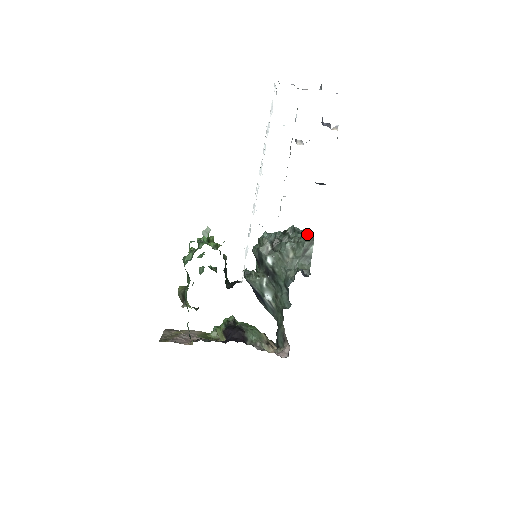
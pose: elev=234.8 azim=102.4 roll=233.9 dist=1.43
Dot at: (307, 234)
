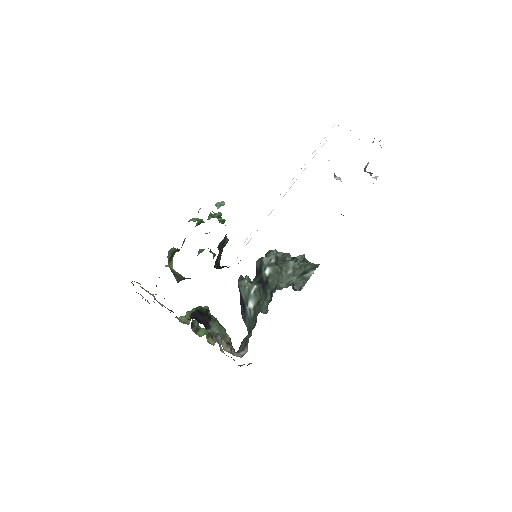
Dot at: occluded
